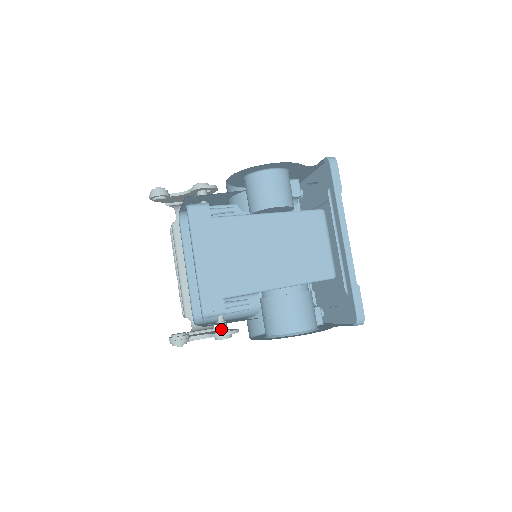
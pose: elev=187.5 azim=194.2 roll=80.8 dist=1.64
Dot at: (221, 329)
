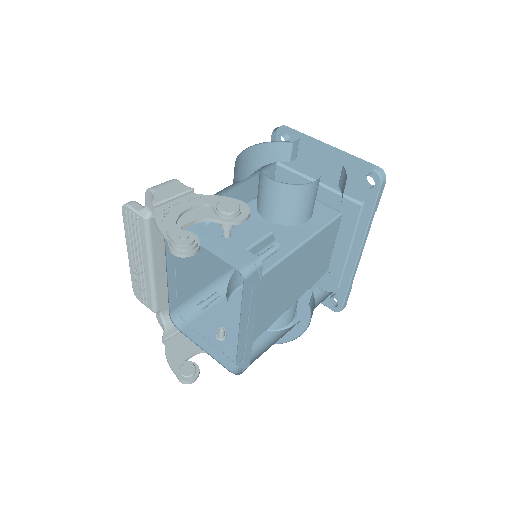
Dot at: occluded
